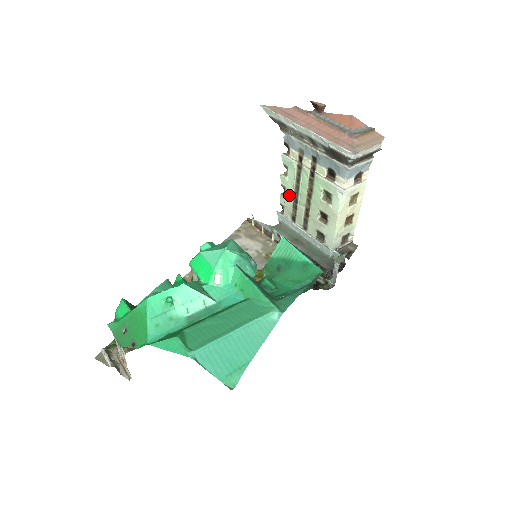
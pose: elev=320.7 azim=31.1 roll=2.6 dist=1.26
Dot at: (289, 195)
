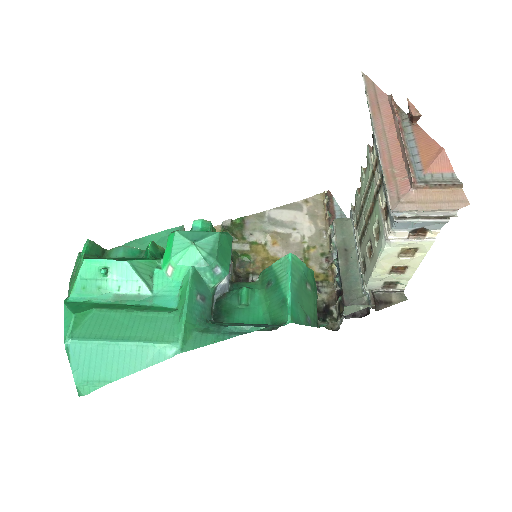
Dot at: (361, 196)
